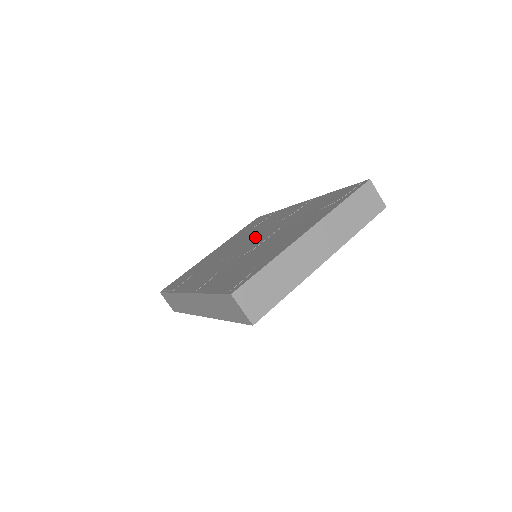
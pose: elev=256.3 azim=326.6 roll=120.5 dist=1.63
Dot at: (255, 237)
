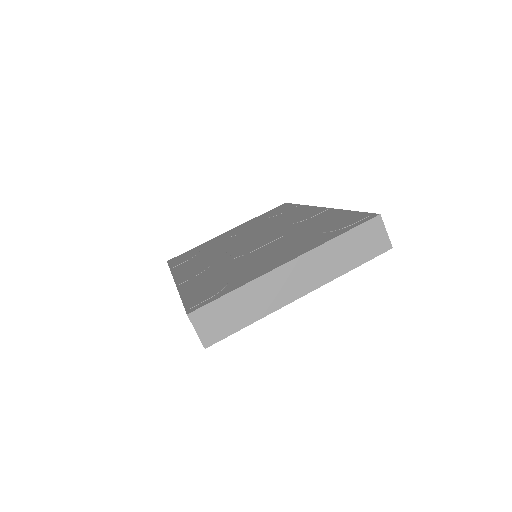
Dot at: (260, 236)
